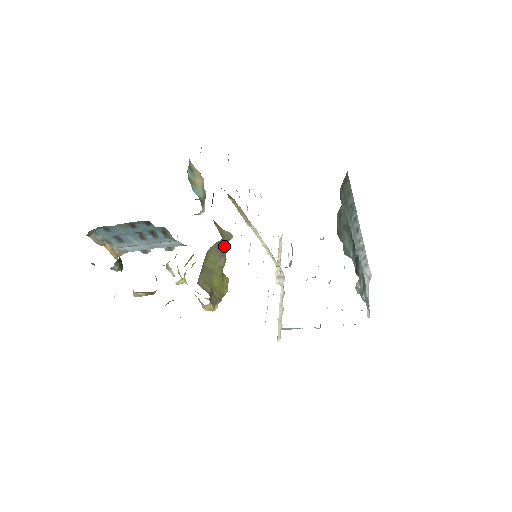
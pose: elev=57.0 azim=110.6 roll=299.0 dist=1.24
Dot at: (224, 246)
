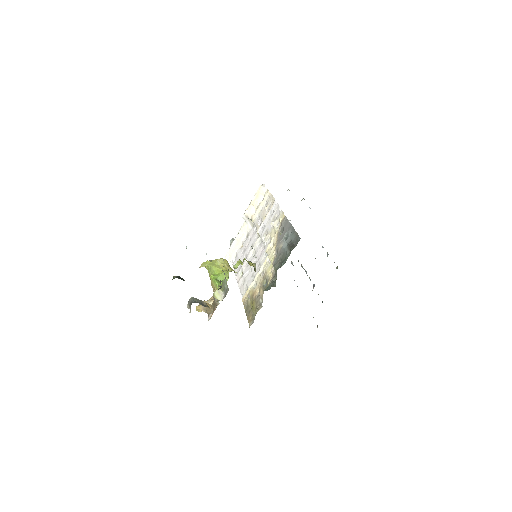
Dot at: occluded
